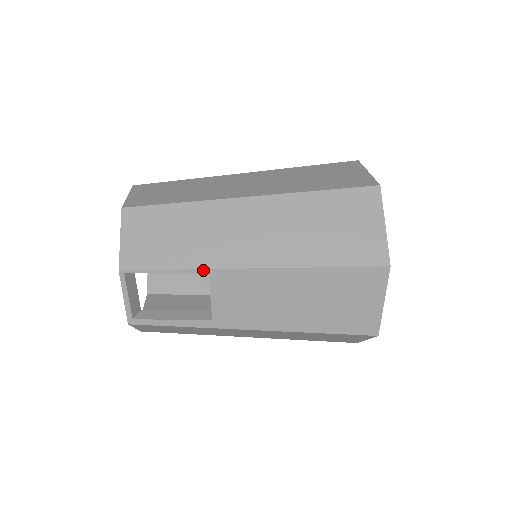
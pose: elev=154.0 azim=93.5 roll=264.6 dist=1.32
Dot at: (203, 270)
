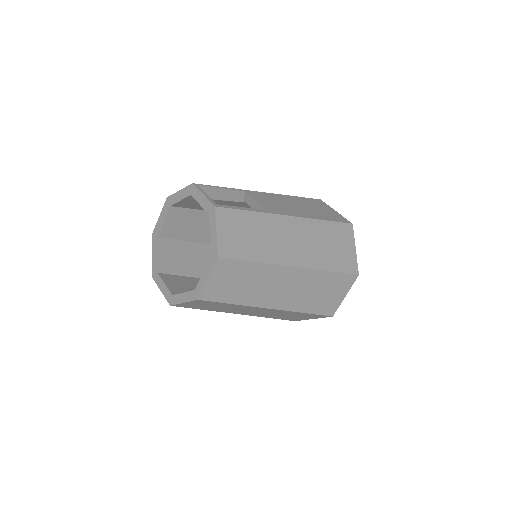
Dot at: (240, 190)
